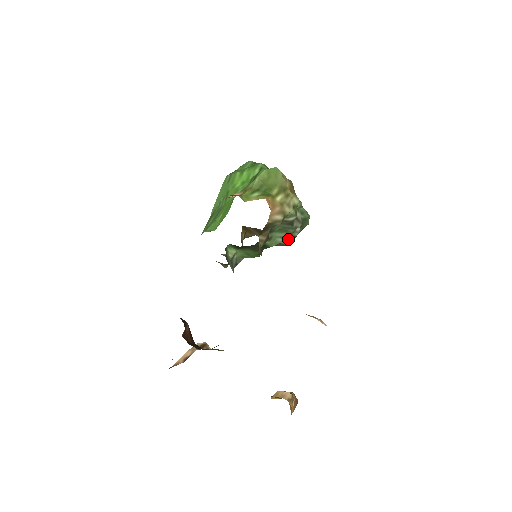
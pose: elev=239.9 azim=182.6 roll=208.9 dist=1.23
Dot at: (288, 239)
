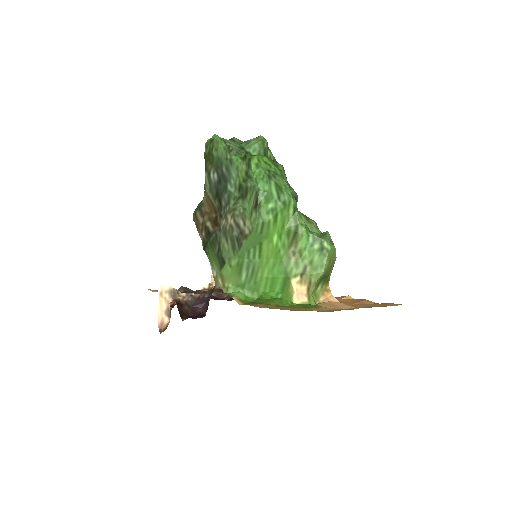
Dot at: occluded
